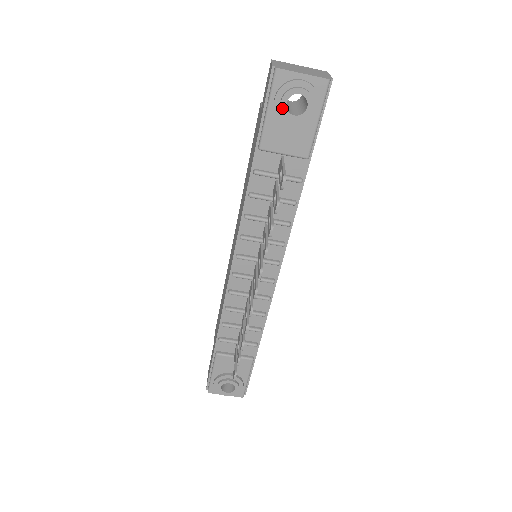
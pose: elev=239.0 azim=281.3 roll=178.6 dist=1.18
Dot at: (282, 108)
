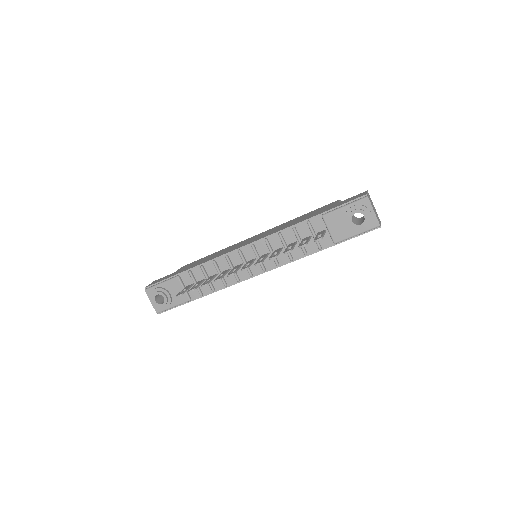
Dot at: (352, 213)
